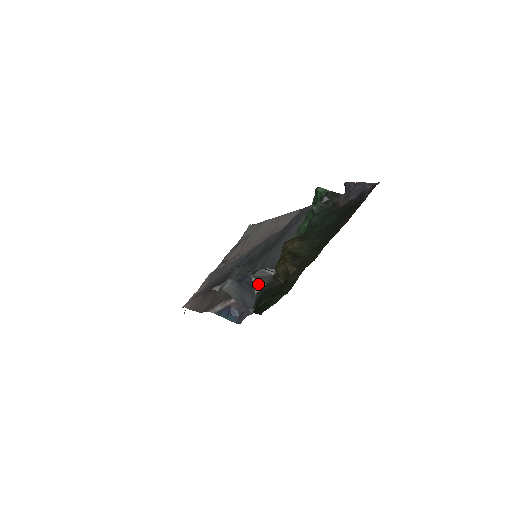
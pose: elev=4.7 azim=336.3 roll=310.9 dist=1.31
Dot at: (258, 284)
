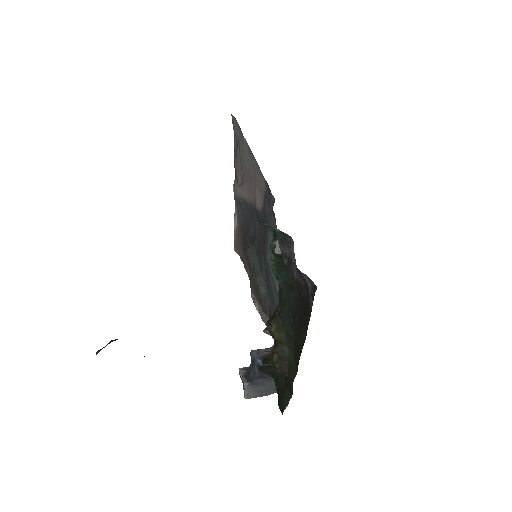
Dot at: (268, 373)
